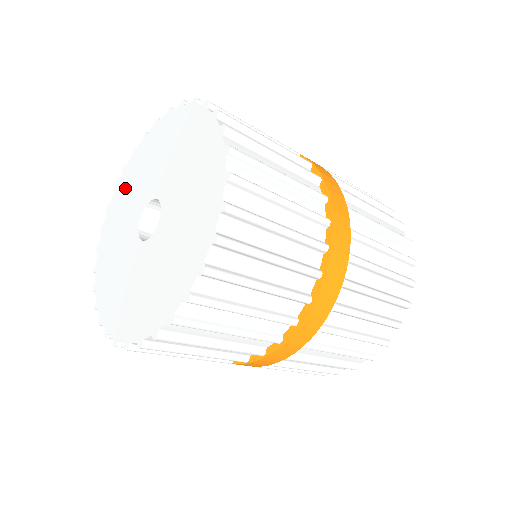
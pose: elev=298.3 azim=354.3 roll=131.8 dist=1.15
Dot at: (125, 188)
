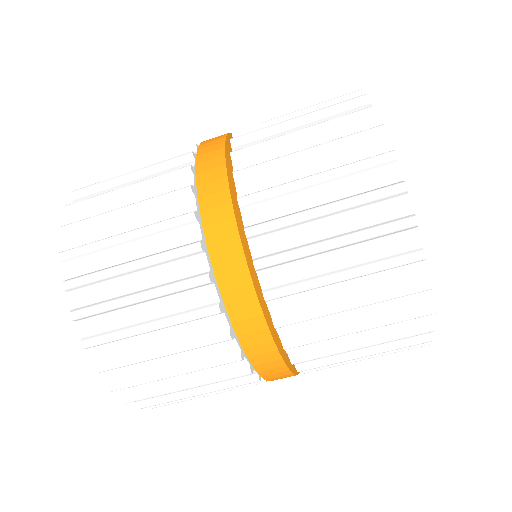
Dot at: occluded
